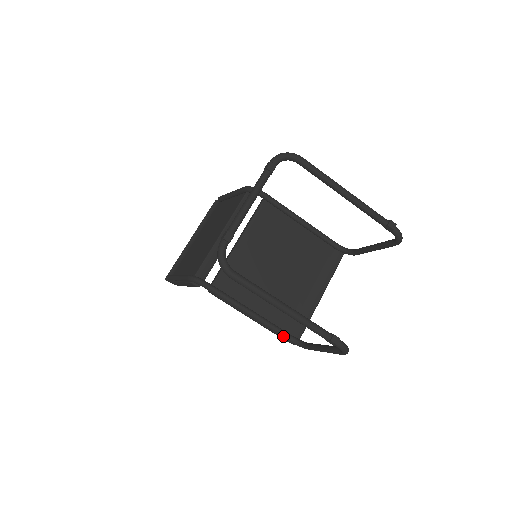
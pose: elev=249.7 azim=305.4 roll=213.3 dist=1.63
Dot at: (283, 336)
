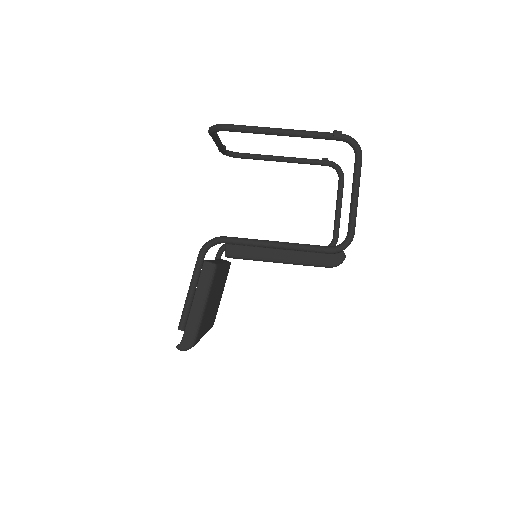
Dot at: (324, 247)
